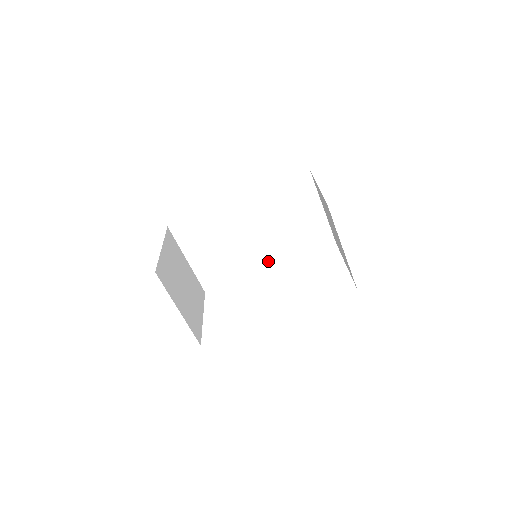
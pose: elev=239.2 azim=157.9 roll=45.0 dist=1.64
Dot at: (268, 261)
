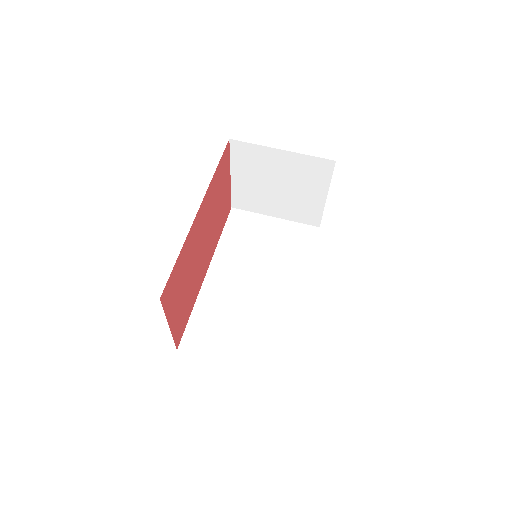
Dot at: (294, 291)
